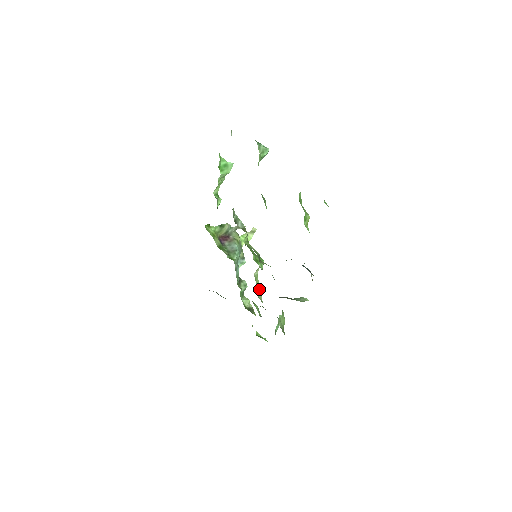
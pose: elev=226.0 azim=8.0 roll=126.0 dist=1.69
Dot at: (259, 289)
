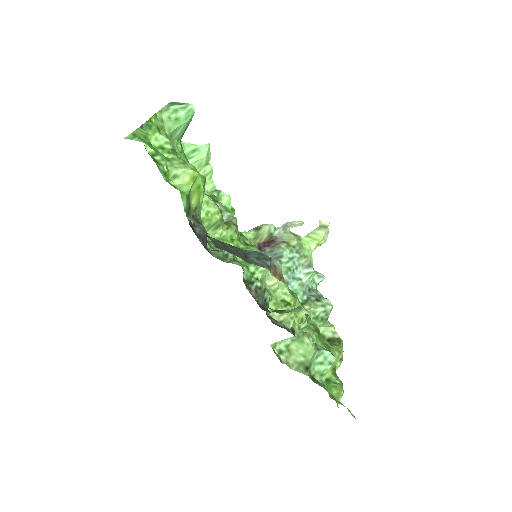
Dot at: (285, 305)
